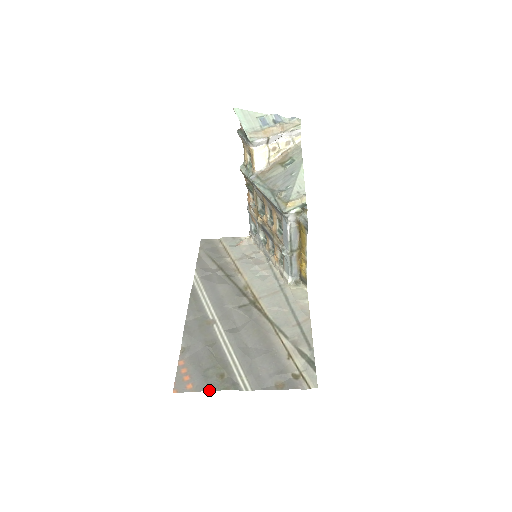
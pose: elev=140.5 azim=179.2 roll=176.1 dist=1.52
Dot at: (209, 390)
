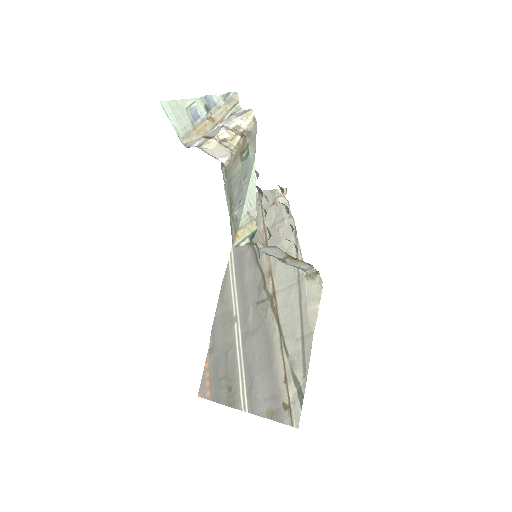
Dot at: occluded
